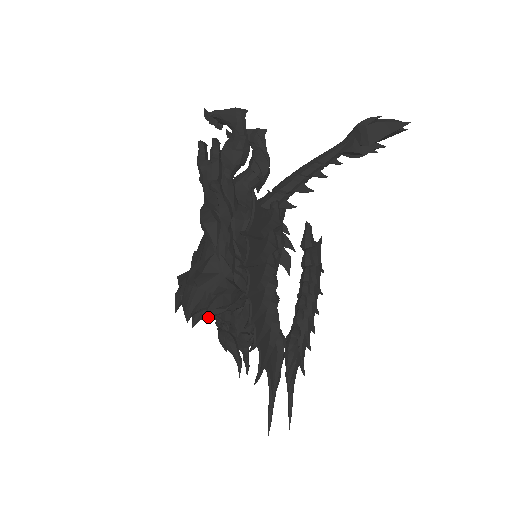
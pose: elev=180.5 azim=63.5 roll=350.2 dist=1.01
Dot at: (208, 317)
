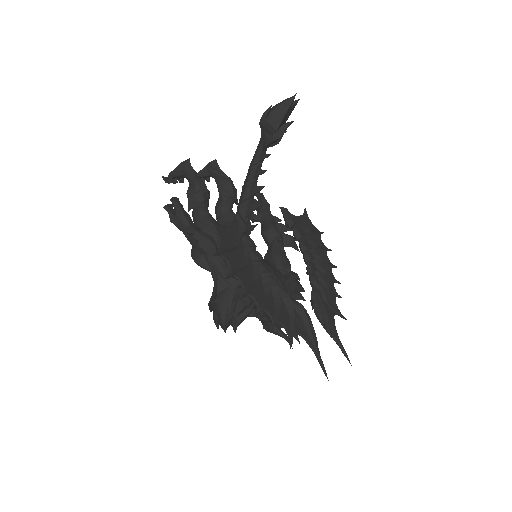
Dot at: (243, 320)
